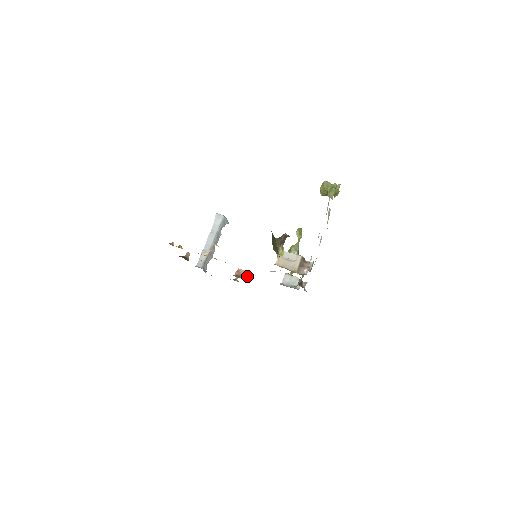
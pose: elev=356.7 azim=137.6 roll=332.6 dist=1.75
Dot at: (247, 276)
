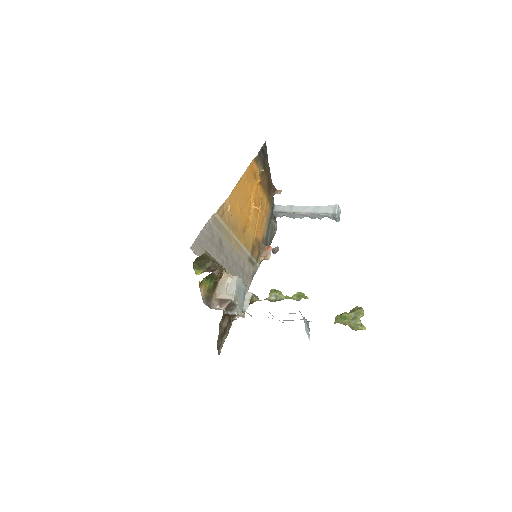
Dot at: (265, 258)
